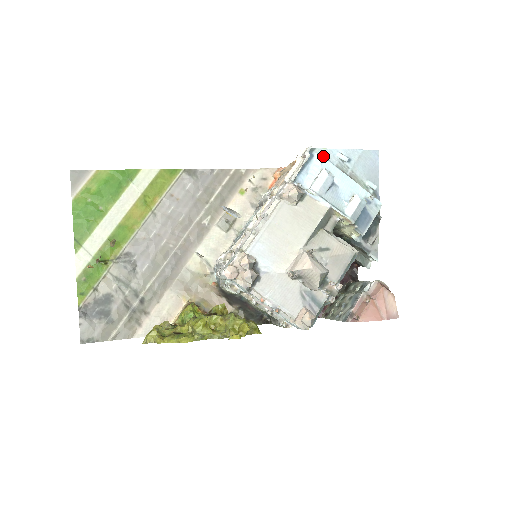
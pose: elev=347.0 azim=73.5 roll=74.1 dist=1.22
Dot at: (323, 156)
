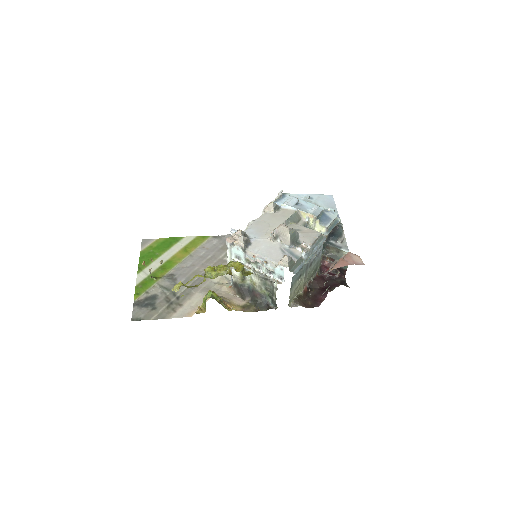
Dot at: occluded
